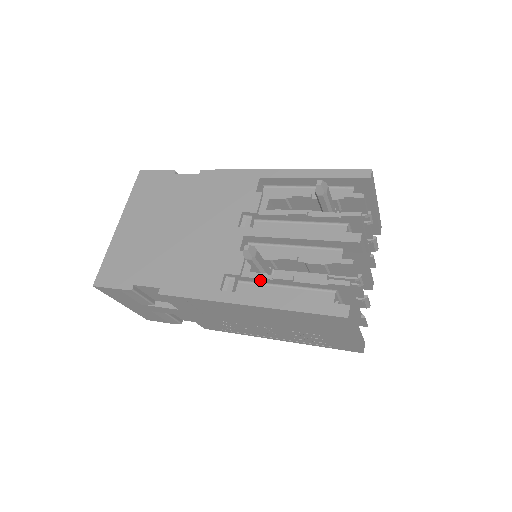
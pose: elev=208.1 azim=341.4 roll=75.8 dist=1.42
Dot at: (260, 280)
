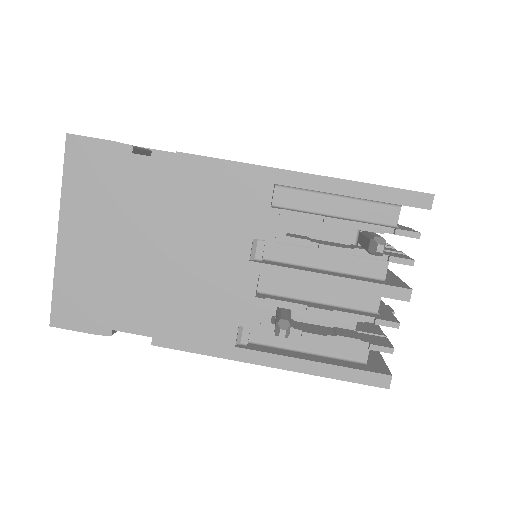
Dot at: occluded
